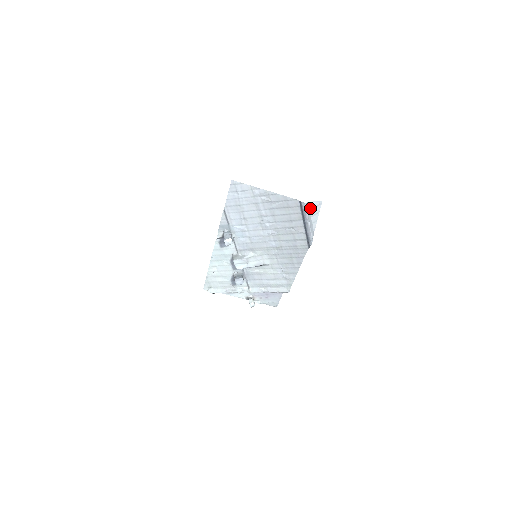
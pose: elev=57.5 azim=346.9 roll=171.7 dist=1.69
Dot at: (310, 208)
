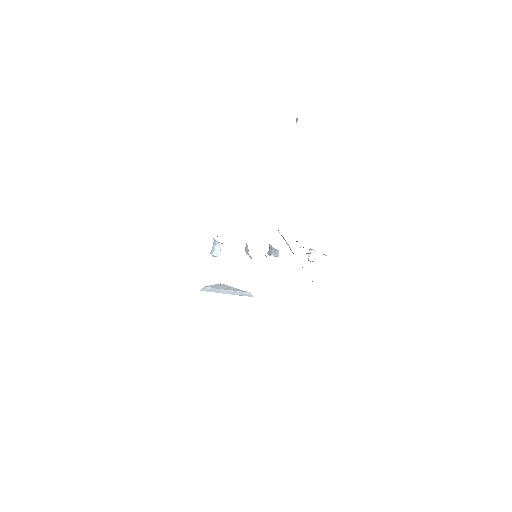
Dot at: (214, 287)
